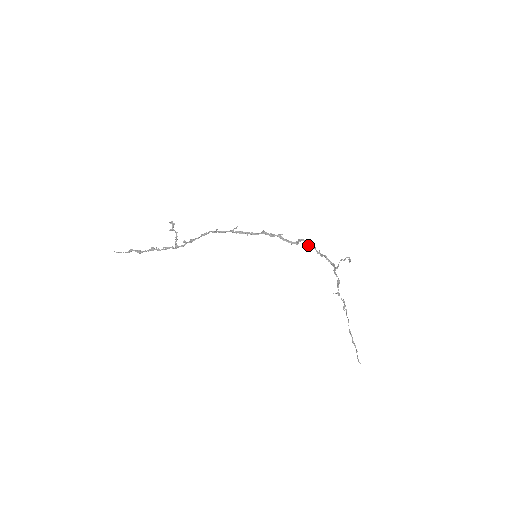
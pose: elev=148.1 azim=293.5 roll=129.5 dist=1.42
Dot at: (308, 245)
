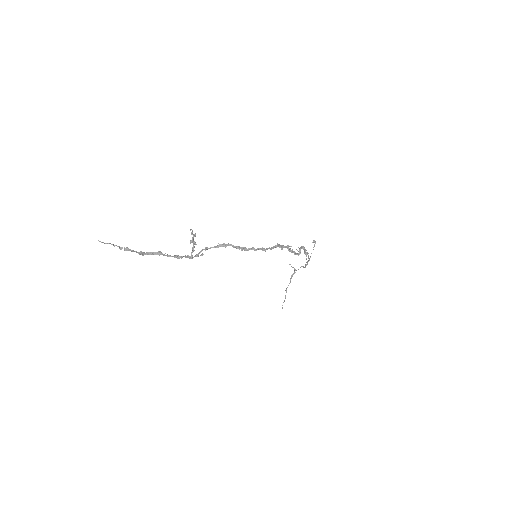
Dot at: (302, 248)
